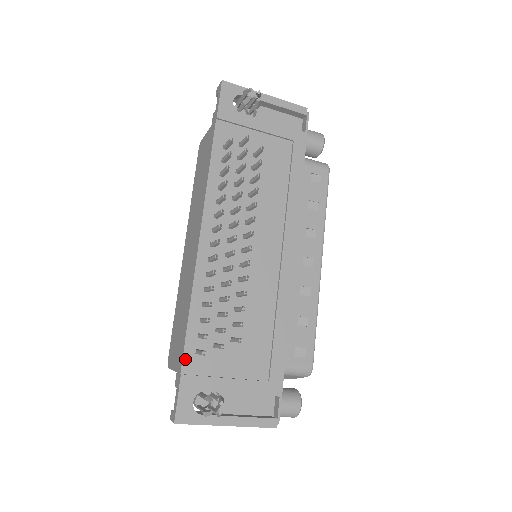
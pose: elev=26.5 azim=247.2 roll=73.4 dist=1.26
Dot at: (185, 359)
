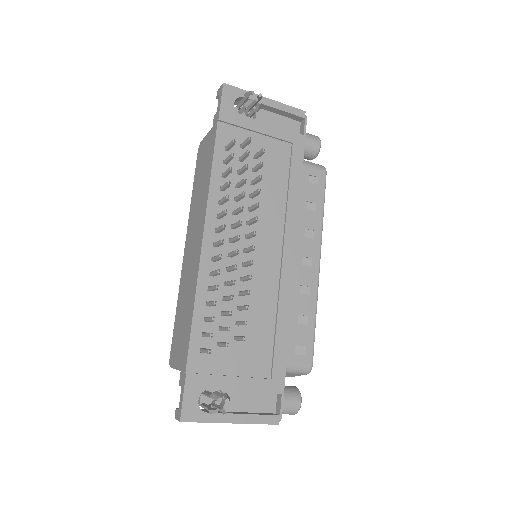
Dot at: (190, 358)
